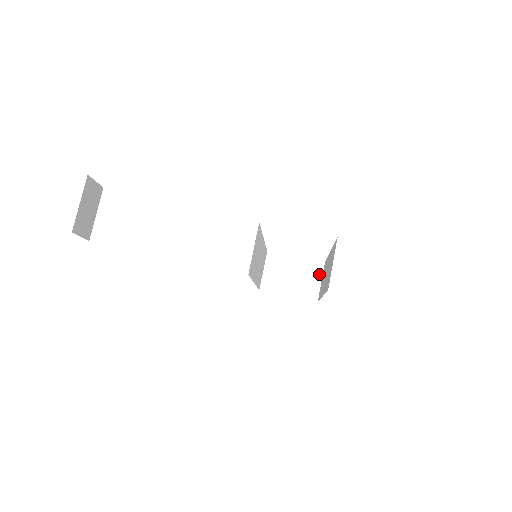
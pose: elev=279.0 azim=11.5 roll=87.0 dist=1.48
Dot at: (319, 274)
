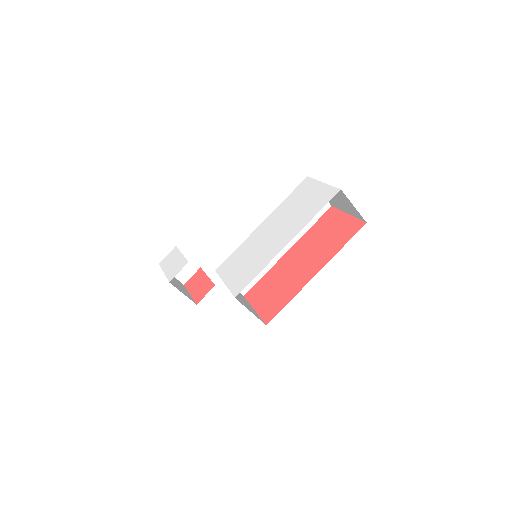
Dot at: (347, 200)
